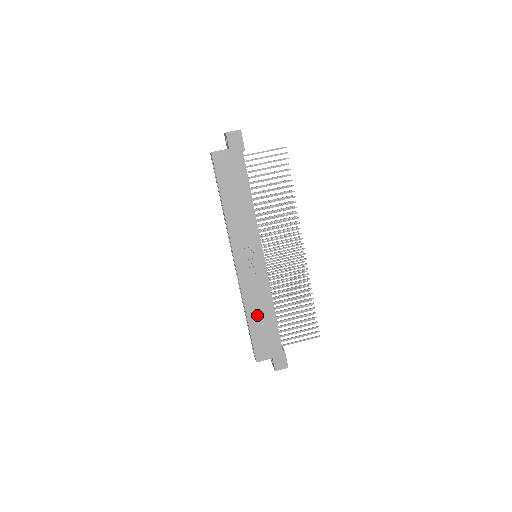
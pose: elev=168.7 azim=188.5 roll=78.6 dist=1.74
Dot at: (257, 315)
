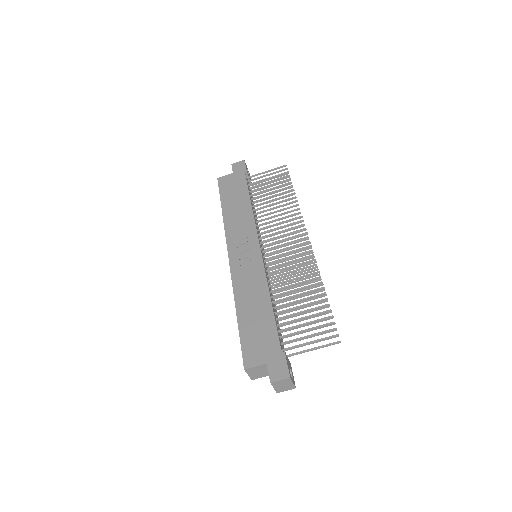
Dot at: (249, 308)
